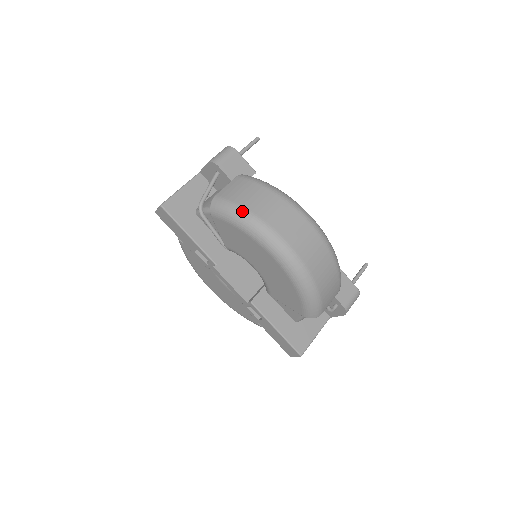
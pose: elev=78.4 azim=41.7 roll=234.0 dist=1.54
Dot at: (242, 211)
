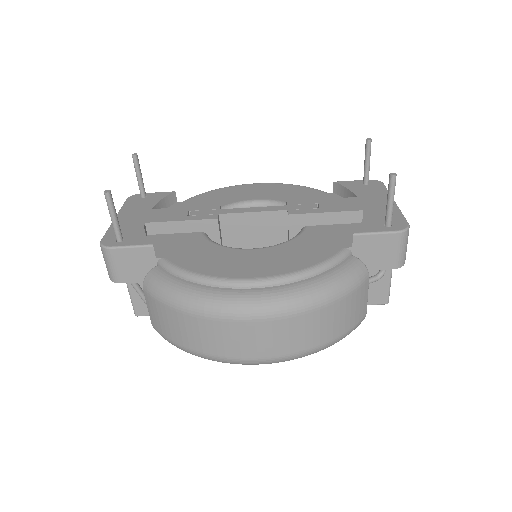
Dot at: (183, 350)
